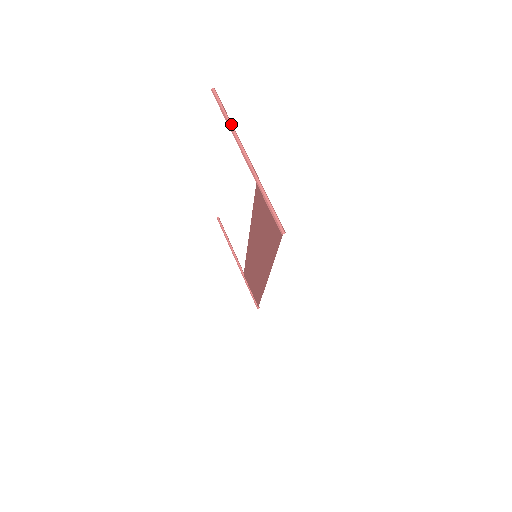
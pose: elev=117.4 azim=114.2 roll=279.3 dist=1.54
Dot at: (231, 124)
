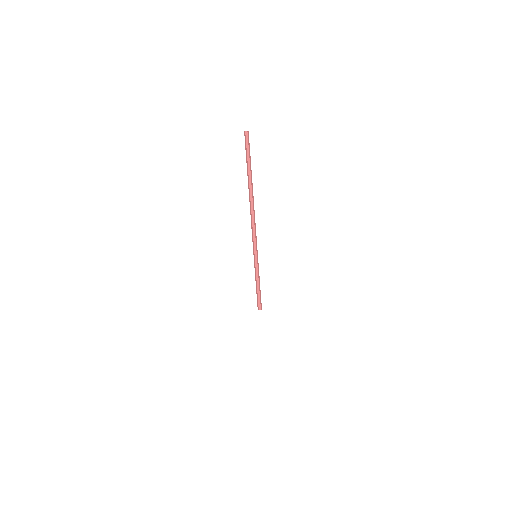
Dot at: (251, 180)
